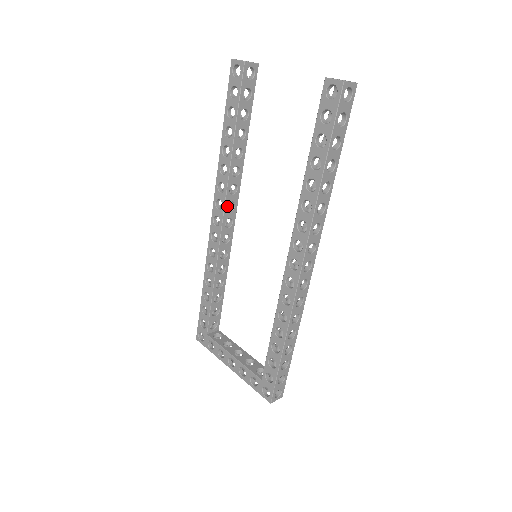
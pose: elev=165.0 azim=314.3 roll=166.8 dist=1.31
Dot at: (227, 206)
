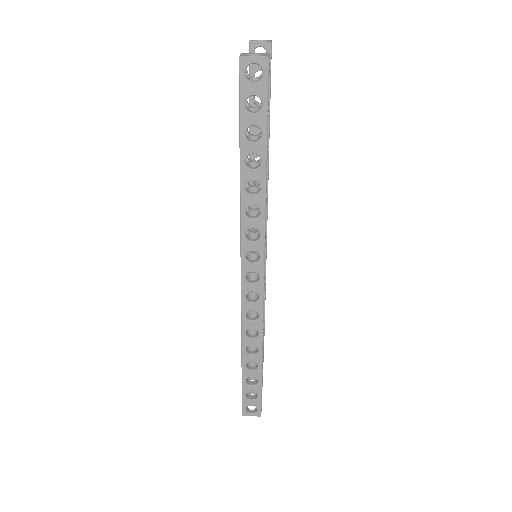
Dot at: occluded
